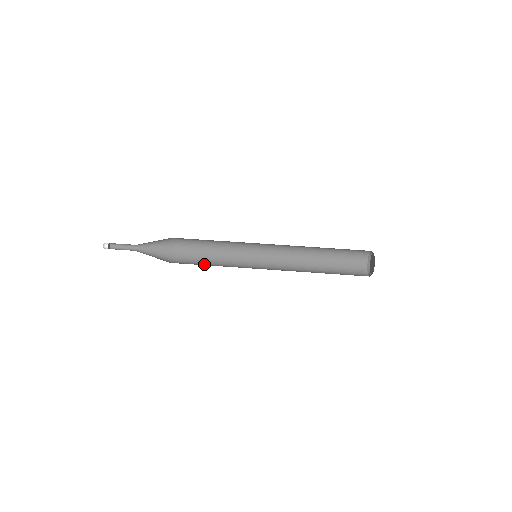
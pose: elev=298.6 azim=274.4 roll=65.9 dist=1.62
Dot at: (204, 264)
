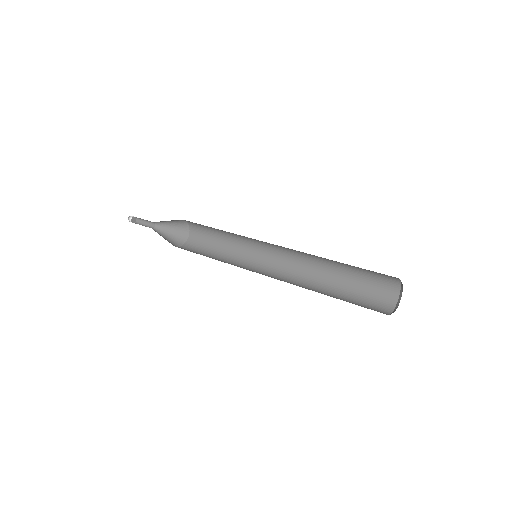
Dot at: occluded
